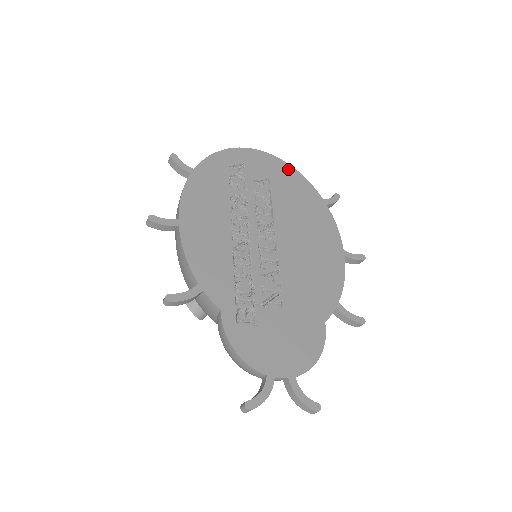
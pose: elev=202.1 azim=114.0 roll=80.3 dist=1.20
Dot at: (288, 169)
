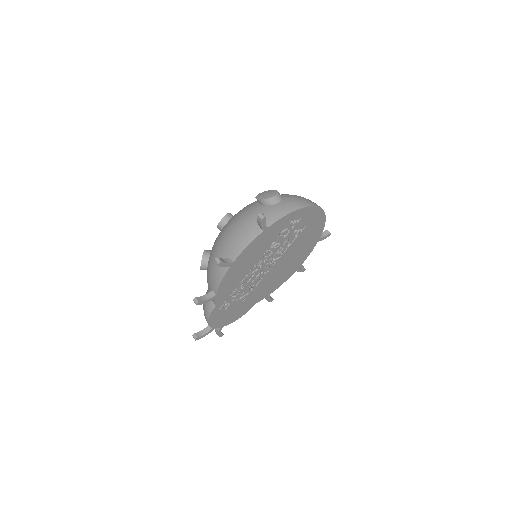
Dot at: (321, 219)
